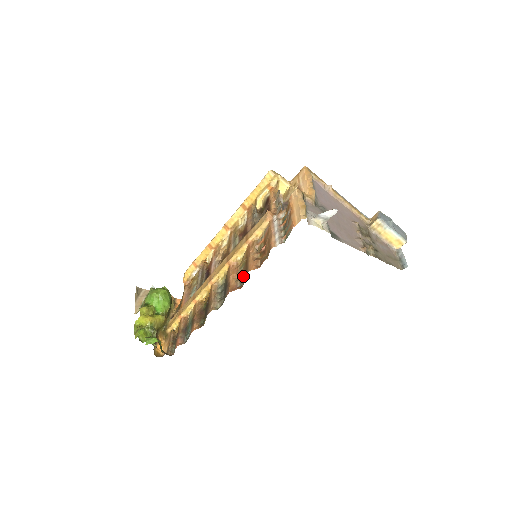
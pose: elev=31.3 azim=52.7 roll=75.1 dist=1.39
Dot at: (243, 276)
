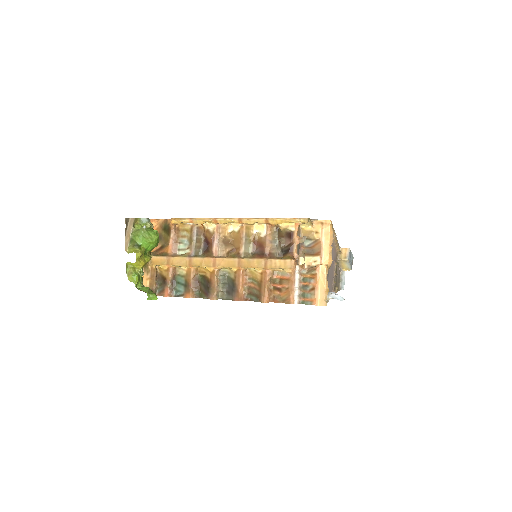
Dot at: (253, 294)
